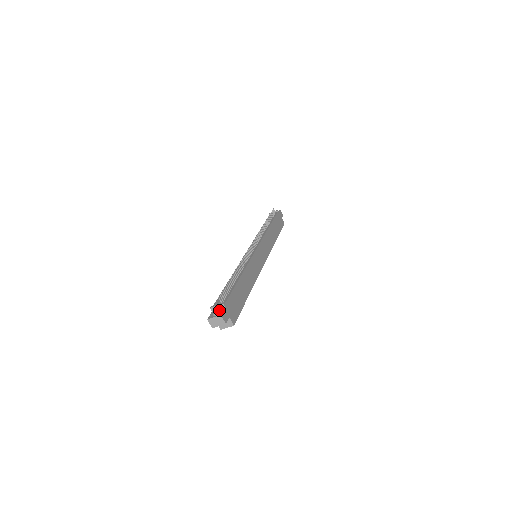
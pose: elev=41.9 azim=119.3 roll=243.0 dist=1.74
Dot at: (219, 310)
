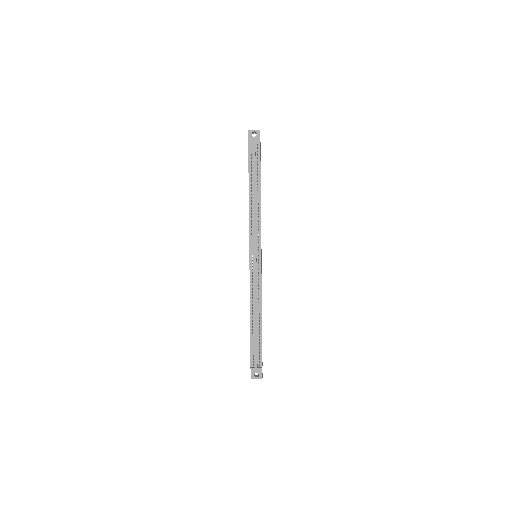
Dot at: (258, 371)
